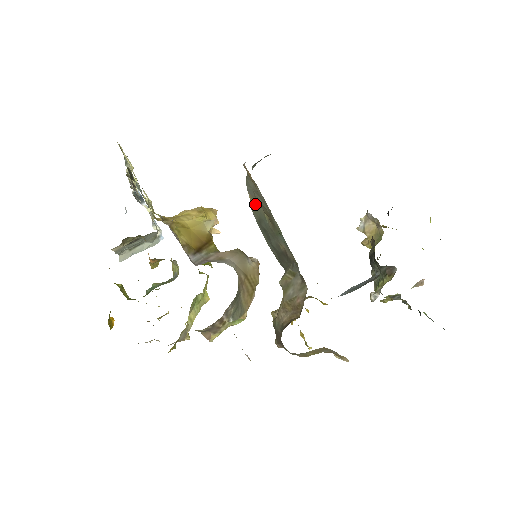
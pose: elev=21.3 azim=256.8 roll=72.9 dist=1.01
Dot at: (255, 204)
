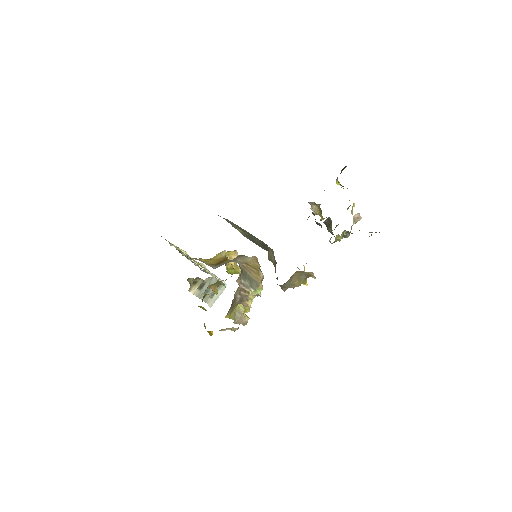
Dot at: (241, 232)
